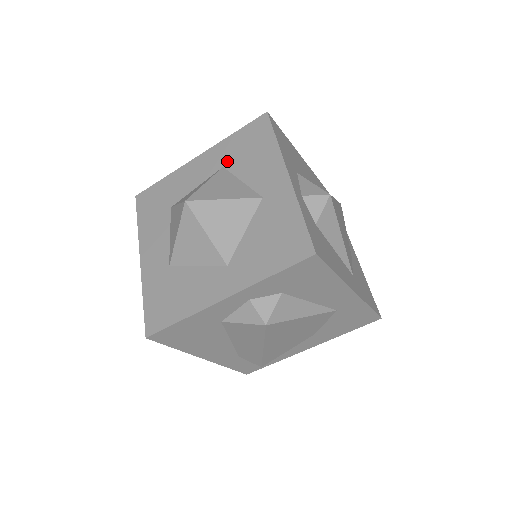
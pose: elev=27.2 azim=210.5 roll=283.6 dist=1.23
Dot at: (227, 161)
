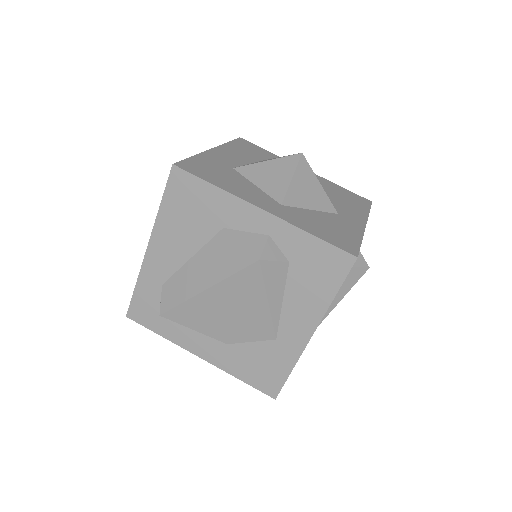
Dot at: (326, 187)
